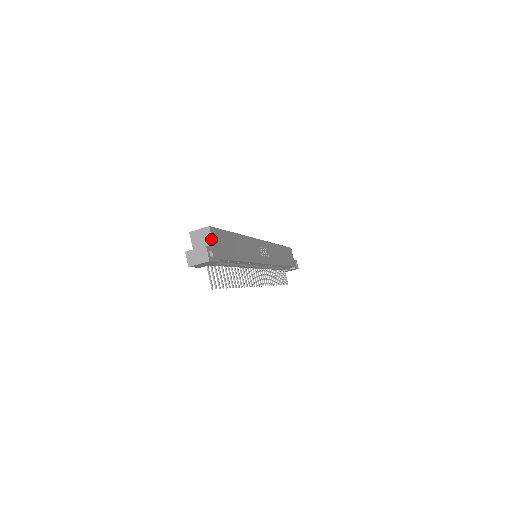
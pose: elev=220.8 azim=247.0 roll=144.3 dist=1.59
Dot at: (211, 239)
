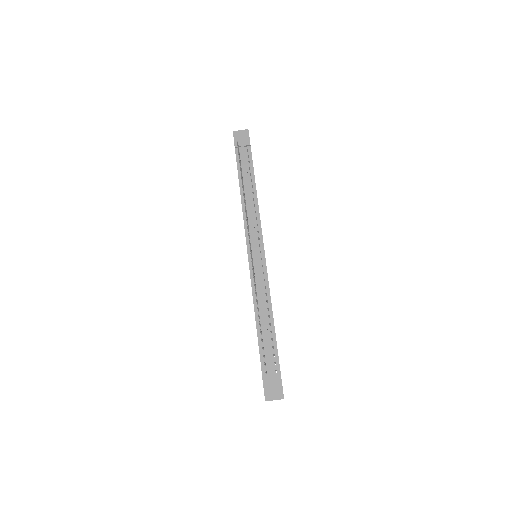
Dot at: occluded
